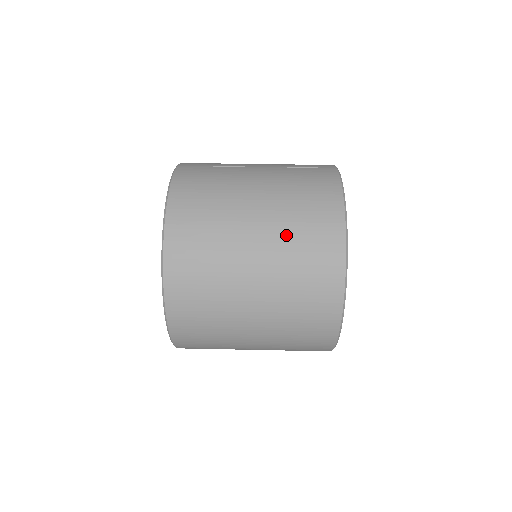
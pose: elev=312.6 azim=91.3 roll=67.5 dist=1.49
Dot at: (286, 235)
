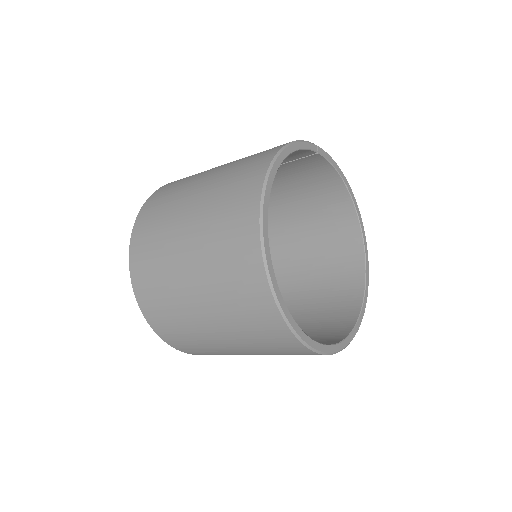
Dot at: (222, 179)
